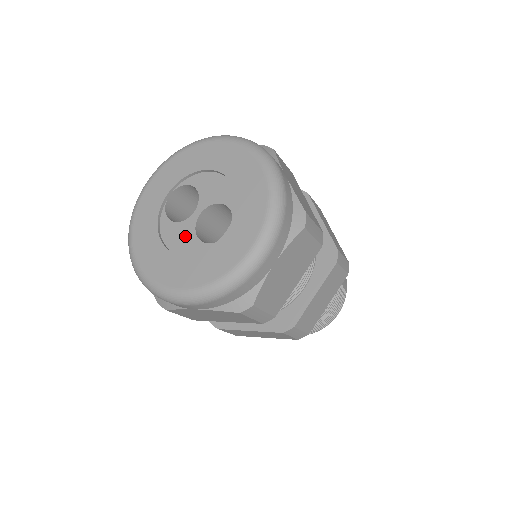
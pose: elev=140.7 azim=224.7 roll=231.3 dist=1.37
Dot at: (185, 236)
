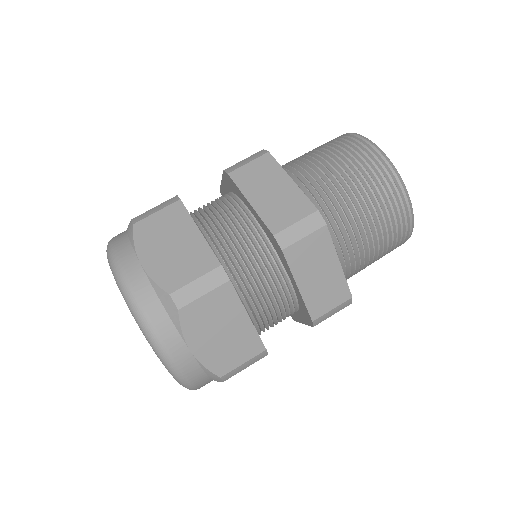
Dot at: occluded
